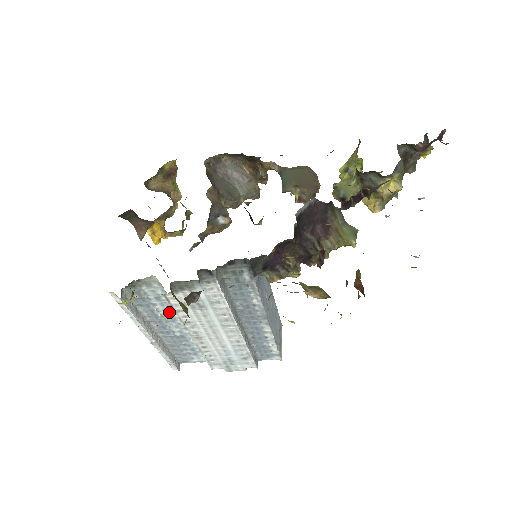
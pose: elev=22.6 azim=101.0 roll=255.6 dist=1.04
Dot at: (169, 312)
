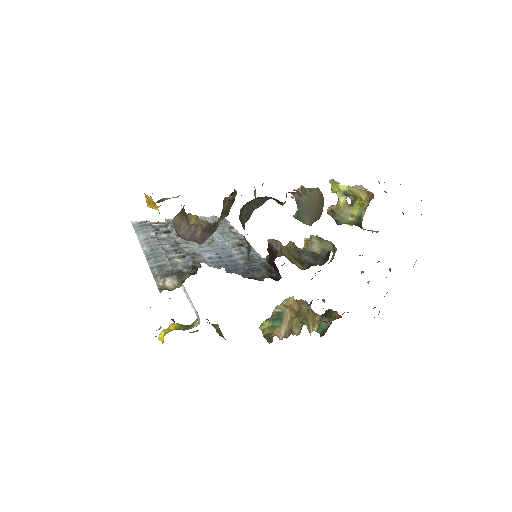
Dot at: occluded
